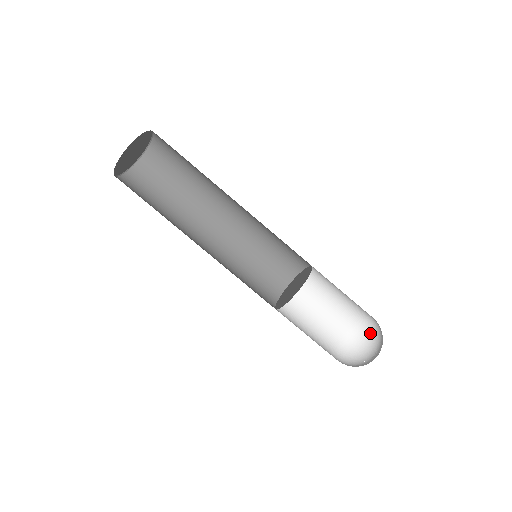
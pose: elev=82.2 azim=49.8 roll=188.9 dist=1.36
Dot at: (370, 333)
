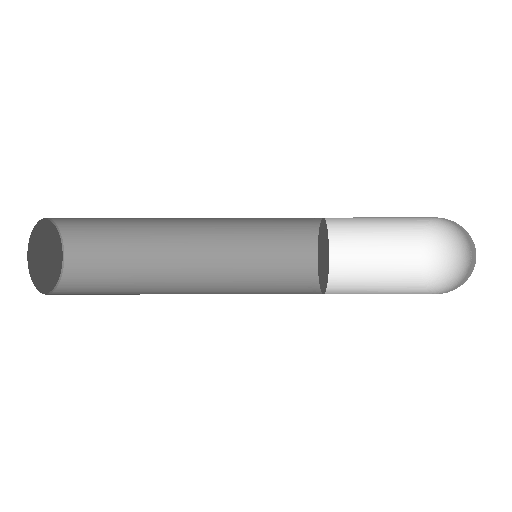
Dot at: (459, 226)
